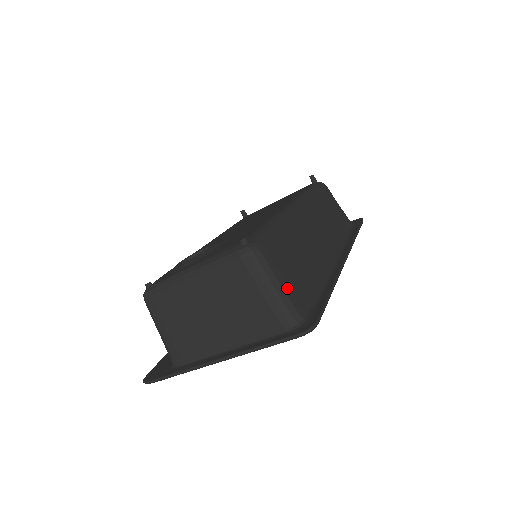
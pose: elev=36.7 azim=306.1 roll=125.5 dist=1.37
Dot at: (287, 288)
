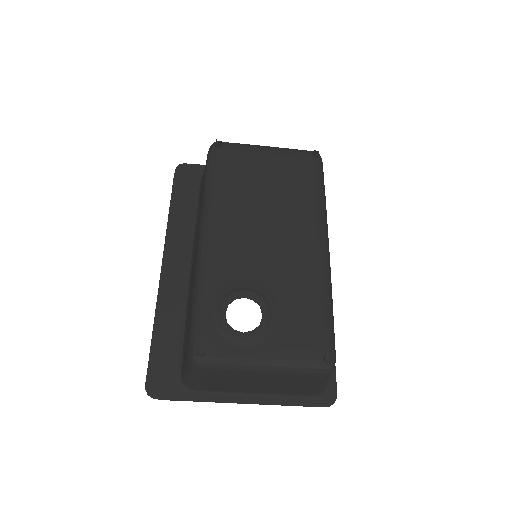
Dot at: occluded
